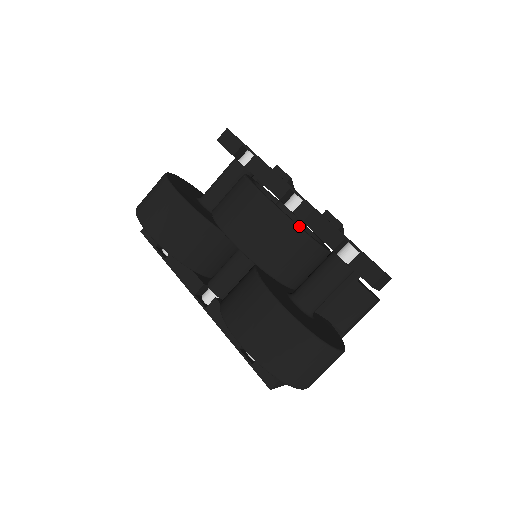
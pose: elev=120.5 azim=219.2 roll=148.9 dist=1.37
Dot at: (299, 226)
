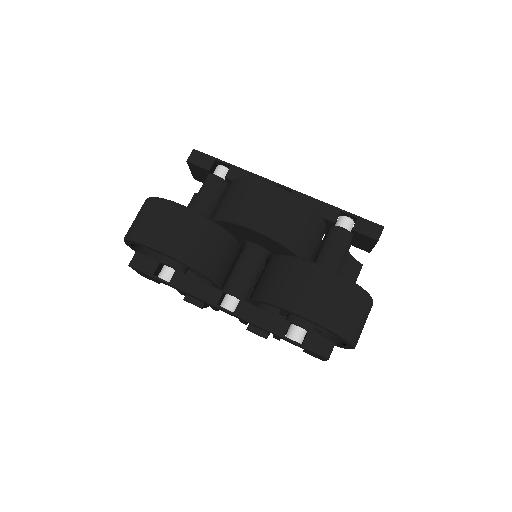
Dot at: (309, 205)
